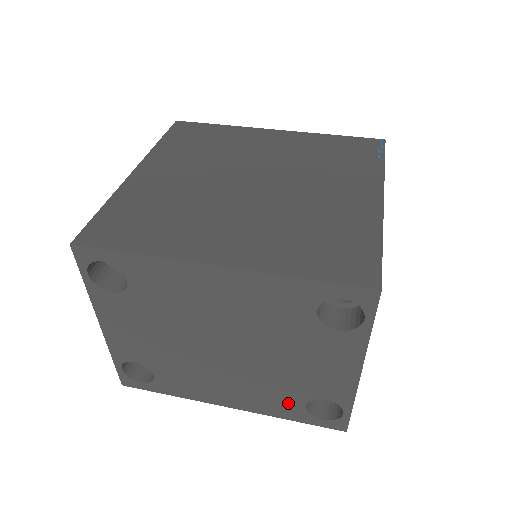
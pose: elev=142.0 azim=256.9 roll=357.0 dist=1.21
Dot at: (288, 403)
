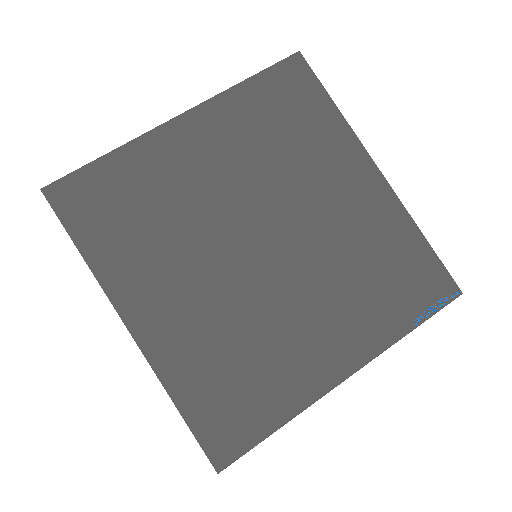
Dot at: occluded
